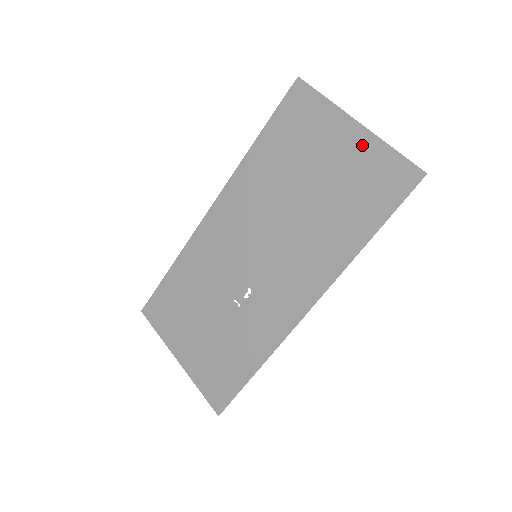
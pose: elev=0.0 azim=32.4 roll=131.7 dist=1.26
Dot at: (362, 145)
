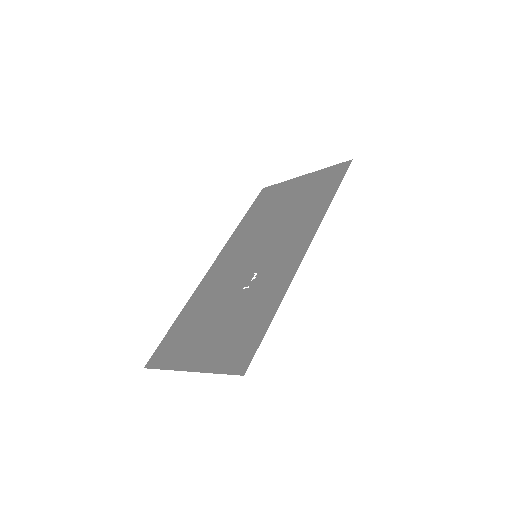
Dot at: (311, 177)
